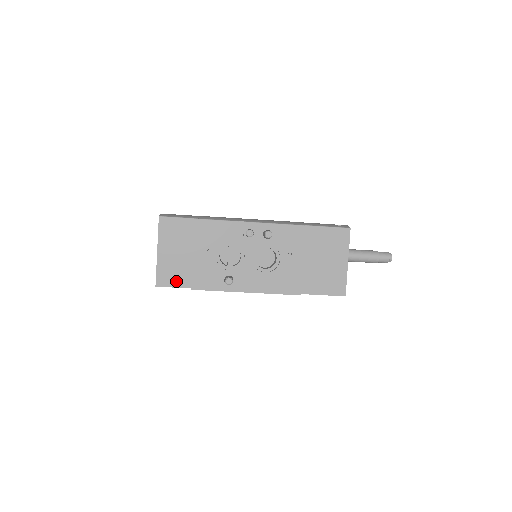
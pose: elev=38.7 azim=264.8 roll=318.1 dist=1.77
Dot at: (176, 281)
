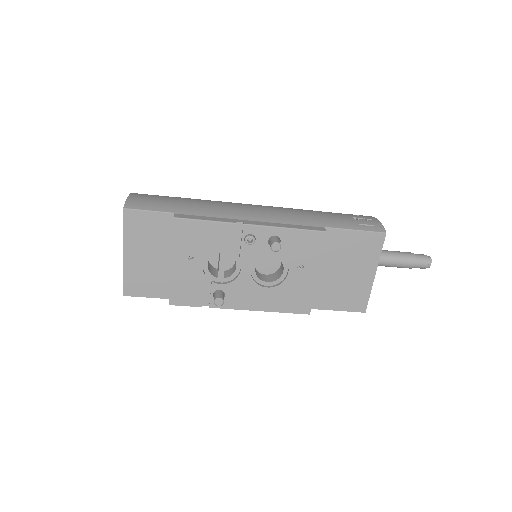
Dot at: (150, 290)
